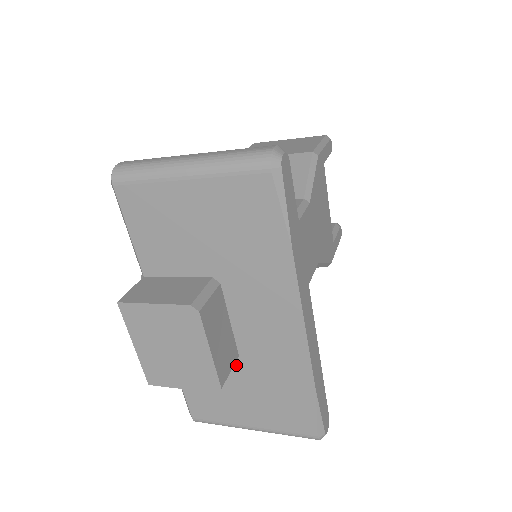
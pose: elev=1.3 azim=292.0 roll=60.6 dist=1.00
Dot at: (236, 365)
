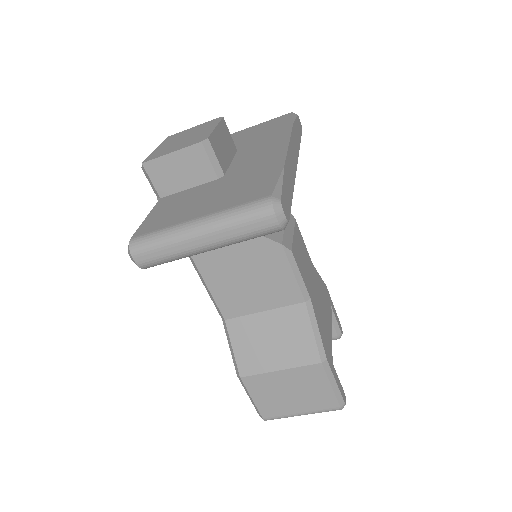
Dot at: (218, 181)
